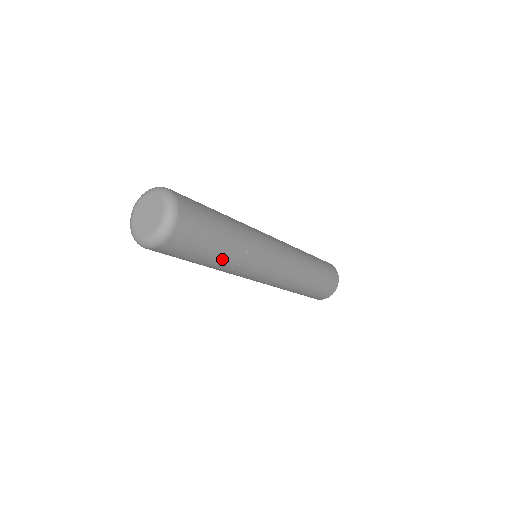
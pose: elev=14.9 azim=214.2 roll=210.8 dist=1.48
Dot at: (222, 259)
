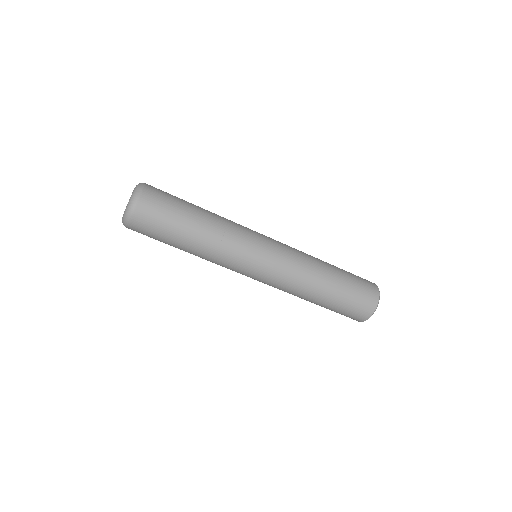
Dot at: (201, 227)
